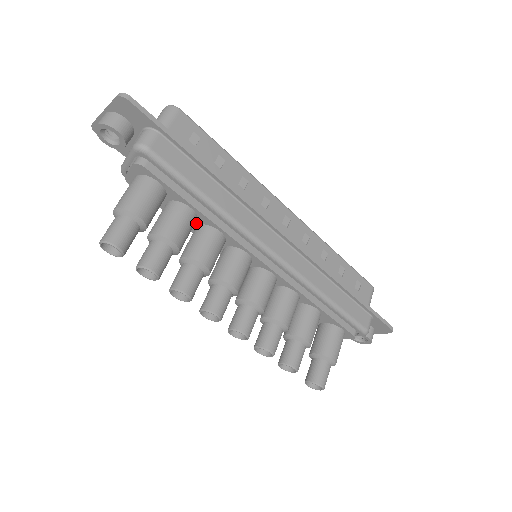
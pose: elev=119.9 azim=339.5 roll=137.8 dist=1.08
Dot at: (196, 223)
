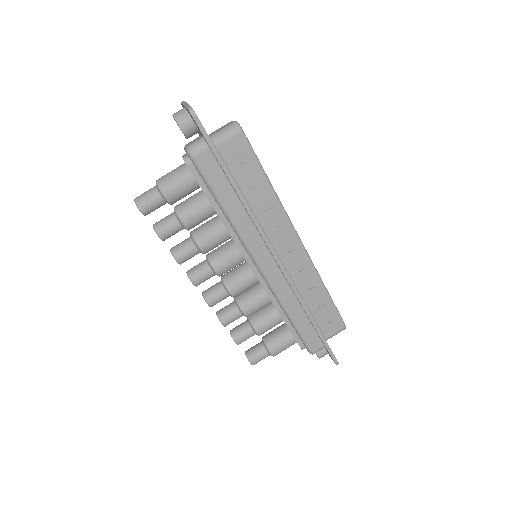
Dot at: occluded
